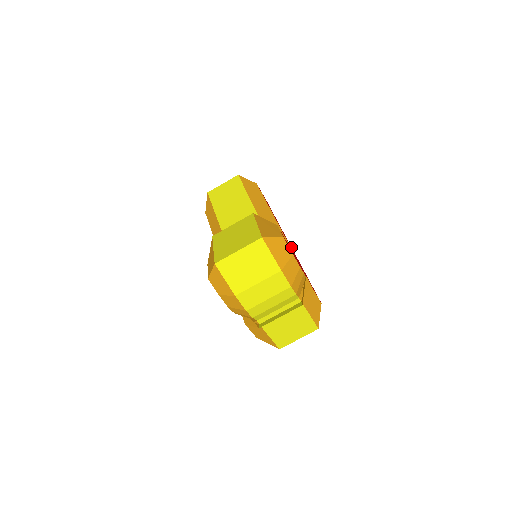
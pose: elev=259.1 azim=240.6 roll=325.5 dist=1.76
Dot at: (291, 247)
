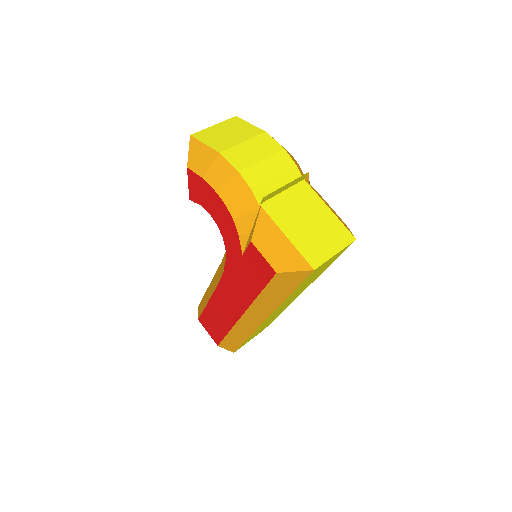
Dot at: occluded
